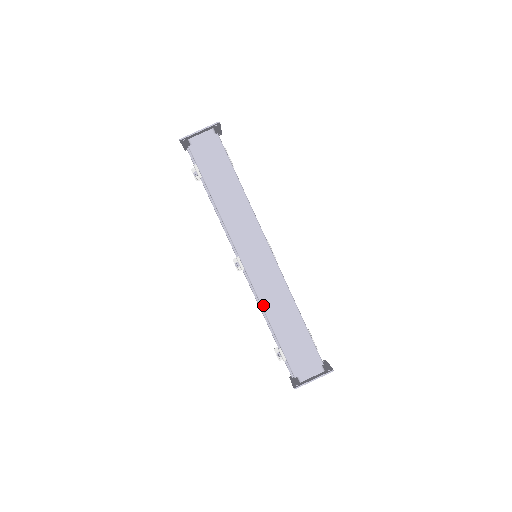
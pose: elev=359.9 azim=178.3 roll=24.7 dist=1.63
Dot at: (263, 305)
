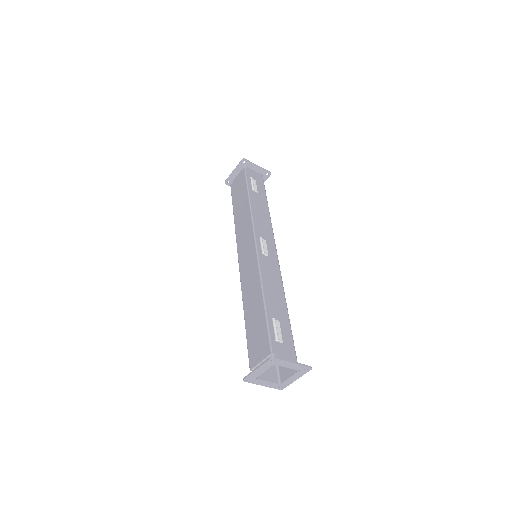
Dot at: (243, 296)
